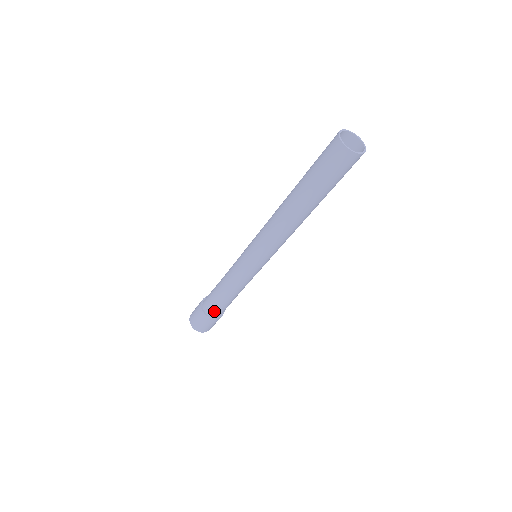
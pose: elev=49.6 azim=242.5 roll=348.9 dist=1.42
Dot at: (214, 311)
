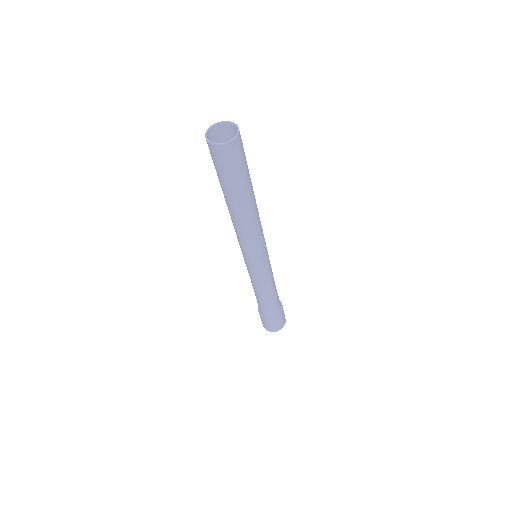
Dot at: (269, 312)
